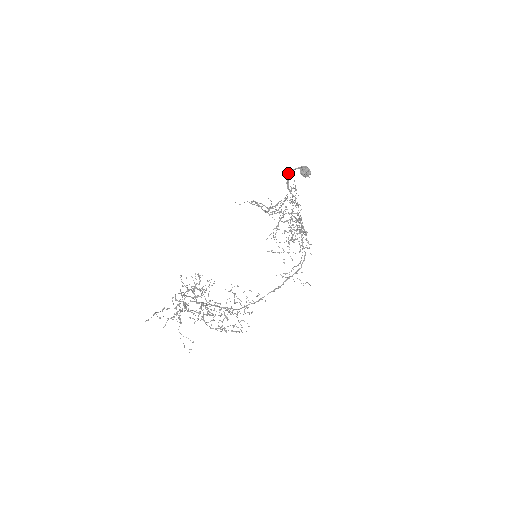
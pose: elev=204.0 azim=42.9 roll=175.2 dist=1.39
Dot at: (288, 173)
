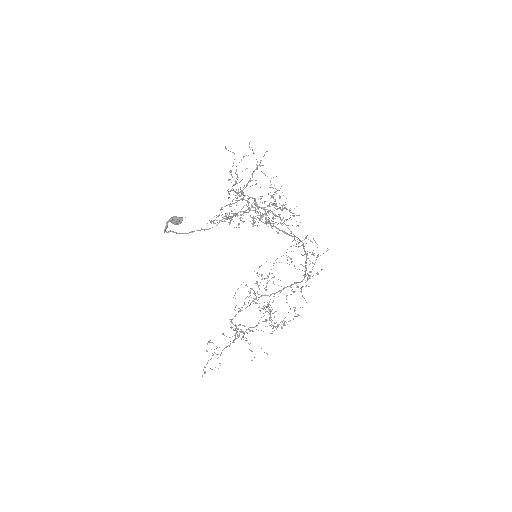
Dot at: (170, 231)
